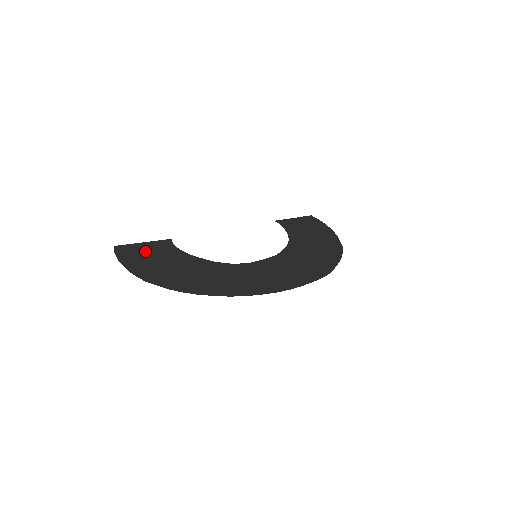
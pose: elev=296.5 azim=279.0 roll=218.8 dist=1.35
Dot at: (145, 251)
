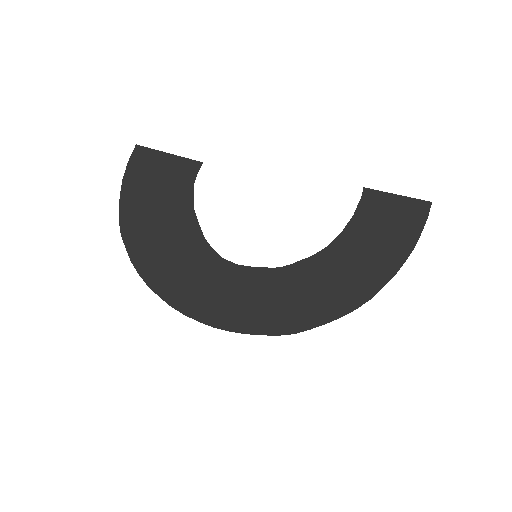
Dot at: (158, 176)
